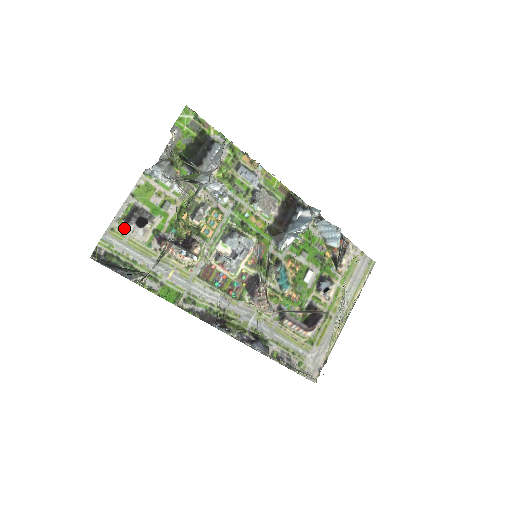
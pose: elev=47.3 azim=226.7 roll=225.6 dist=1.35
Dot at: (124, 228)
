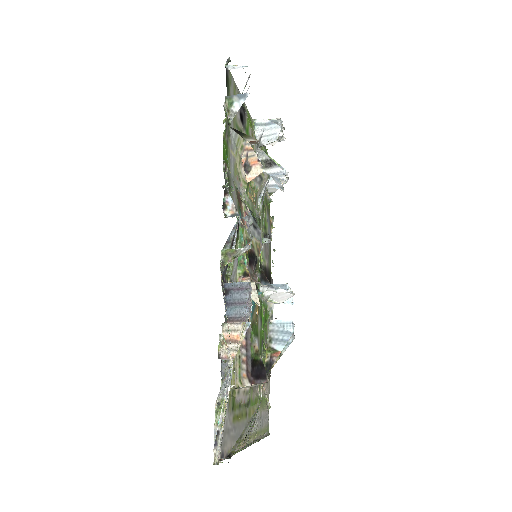
Dot at: occluded
